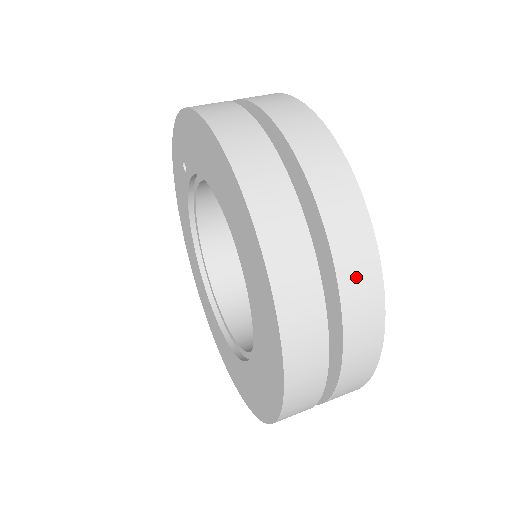
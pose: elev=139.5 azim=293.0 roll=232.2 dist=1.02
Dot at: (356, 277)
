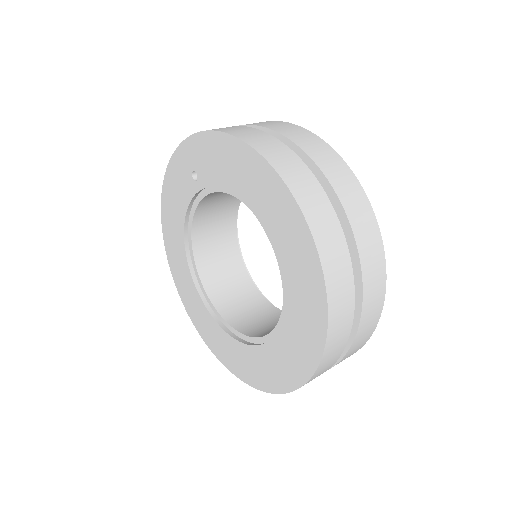
Dot at: (373, 280)
